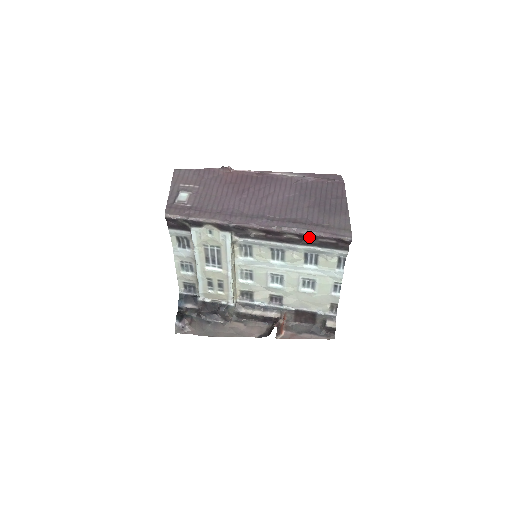
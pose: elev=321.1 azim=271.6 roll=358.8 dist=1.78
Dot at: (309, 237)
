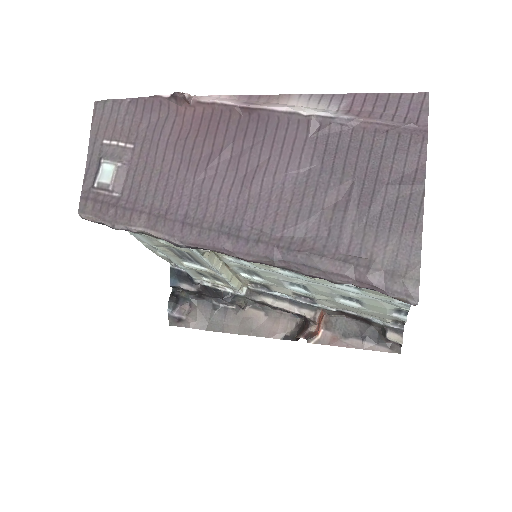
Dot at: occluded
